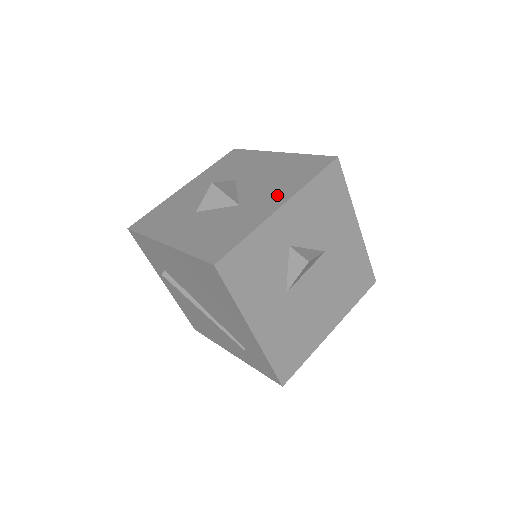
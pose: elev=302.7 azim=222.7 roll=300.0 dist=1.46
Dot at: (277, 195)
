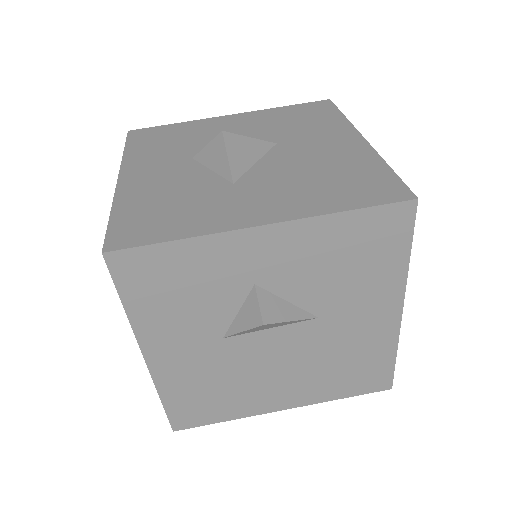
Dot at: (281, 203)
